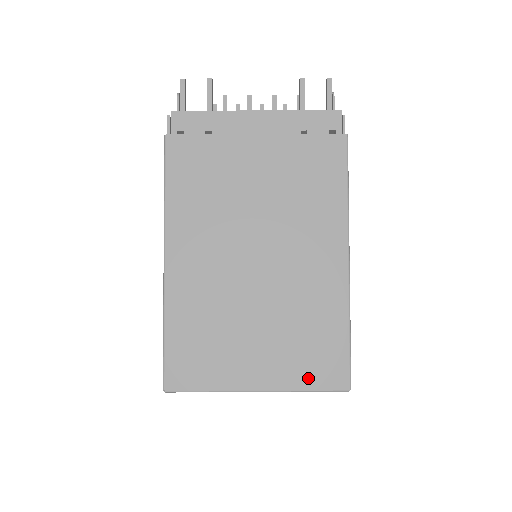
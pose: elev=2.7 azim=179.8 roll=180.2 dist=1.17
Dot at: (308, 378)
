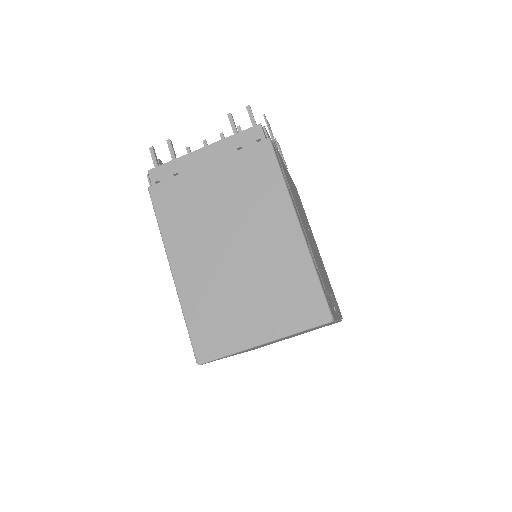
Dot at: (297, 321)
